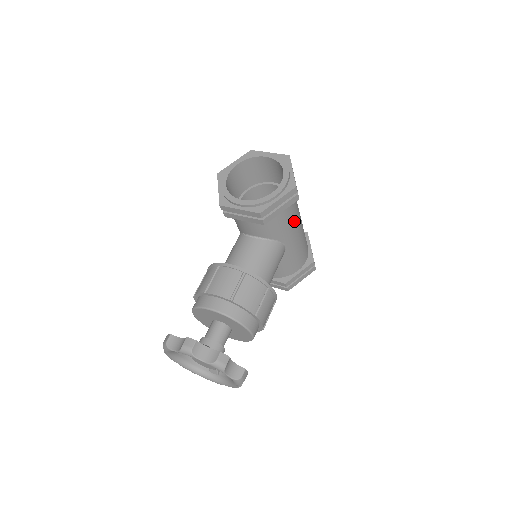
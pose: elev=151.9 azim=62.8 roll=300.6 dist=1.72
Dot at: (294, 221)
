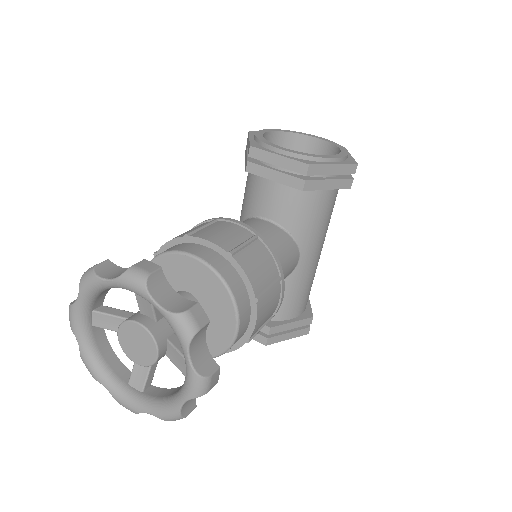
Dot at: (324, 227)
